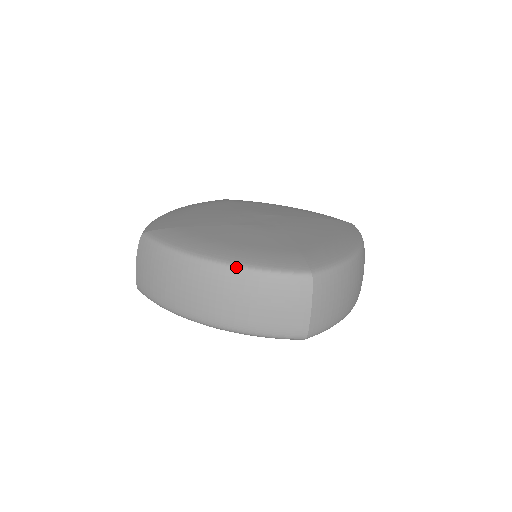
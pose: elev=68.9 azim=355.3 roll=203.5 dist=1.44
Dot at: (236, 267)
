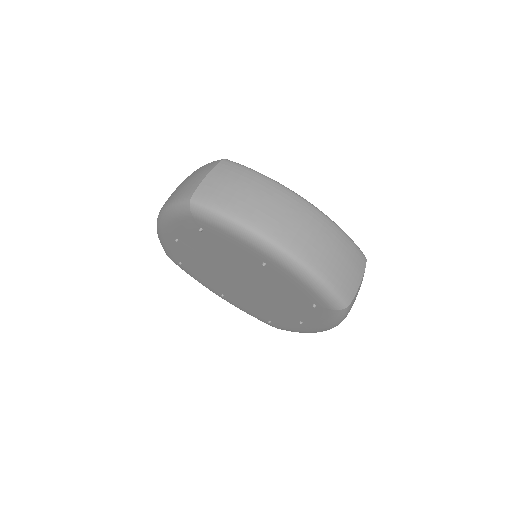
Dot at: (328, 217)
